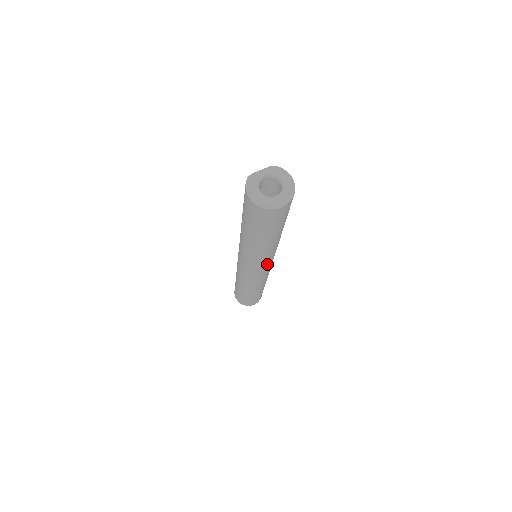
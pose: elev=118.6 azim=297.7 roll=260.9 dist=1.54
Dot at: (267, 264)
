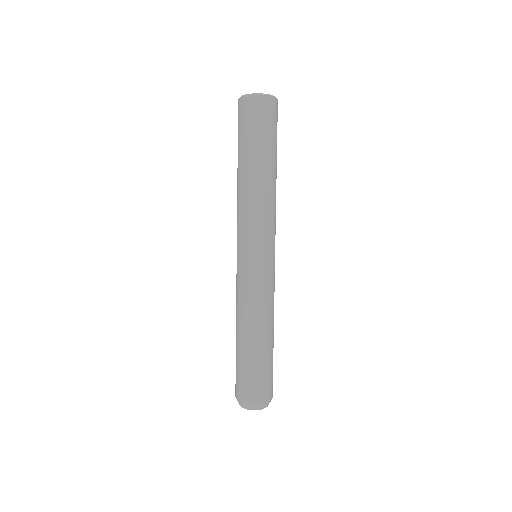
Dot at: (273, 238)
